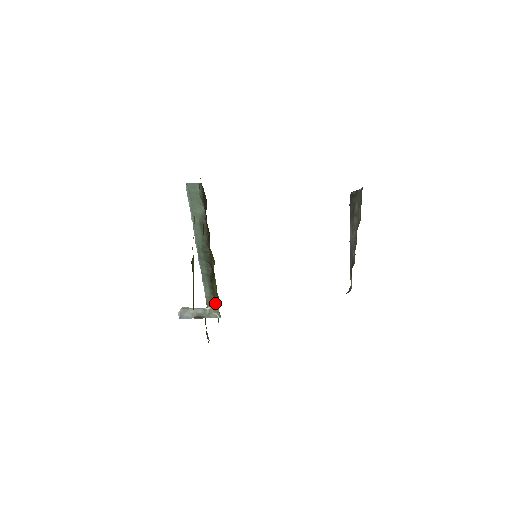
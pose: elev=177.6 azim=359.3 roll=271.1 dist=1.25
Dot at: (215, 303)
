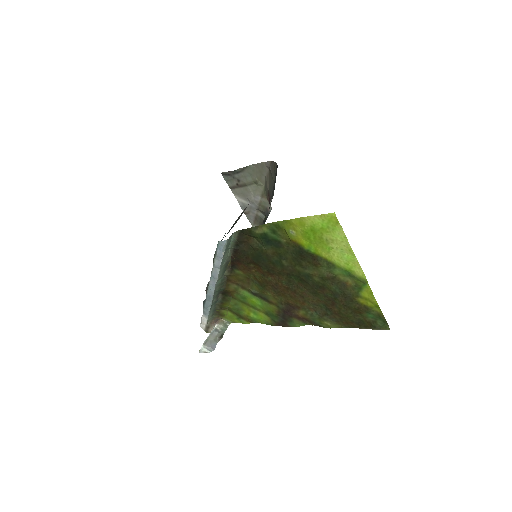
Dot at: (217, 319)
